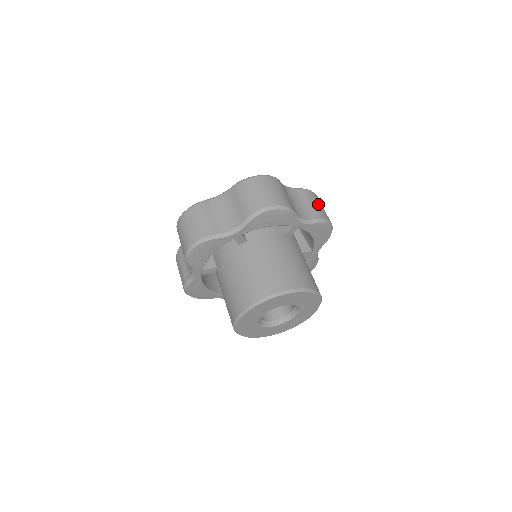
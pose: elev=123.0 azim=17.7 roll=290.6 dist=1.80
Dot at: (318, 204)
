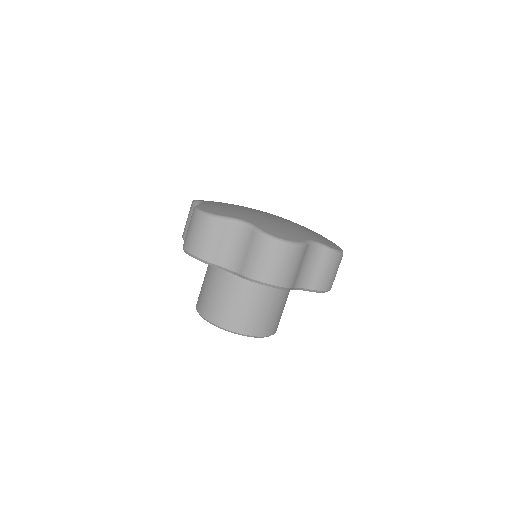
Dot at: (331, 271)
